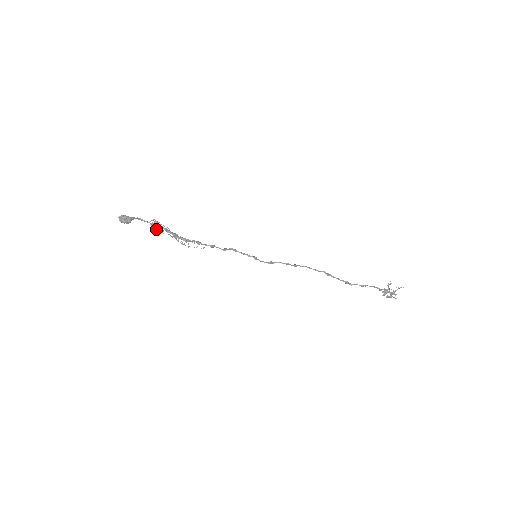
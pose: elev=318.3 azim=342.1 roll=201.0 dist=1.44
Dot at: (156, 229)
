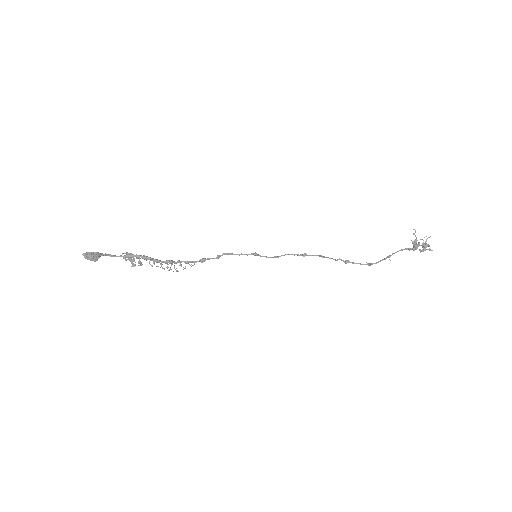
Dot at: (132, 262)
